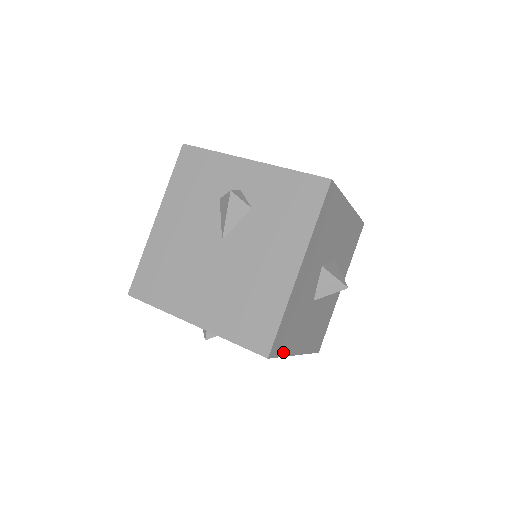
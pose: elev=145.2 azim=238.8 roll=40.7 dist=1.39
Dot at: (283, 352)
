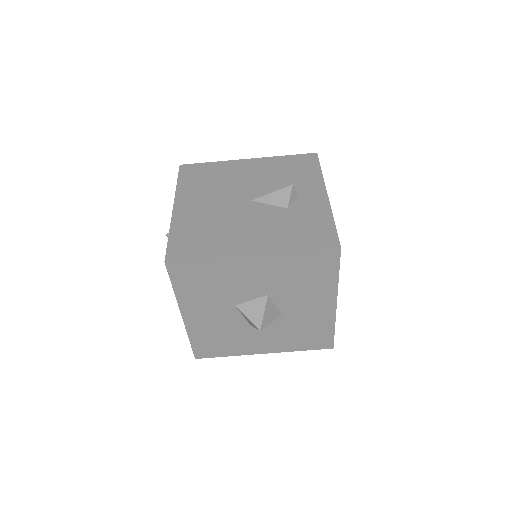
Dot at: (177, 286)
